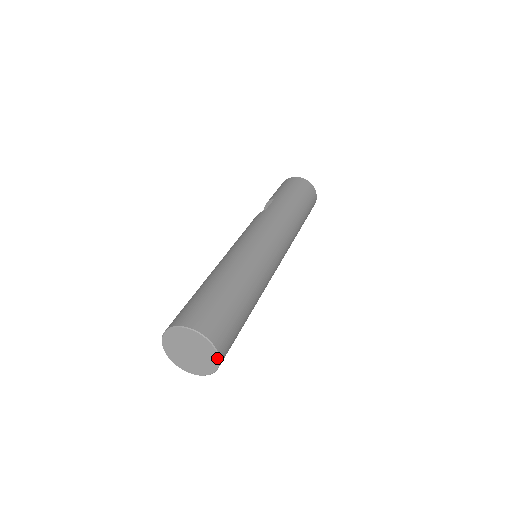
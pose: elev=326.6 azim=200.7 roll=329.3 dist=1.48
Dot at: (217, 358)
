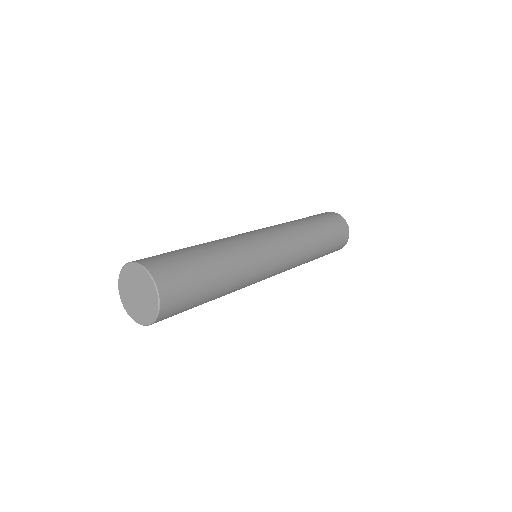
Dot at: (156, 293)
